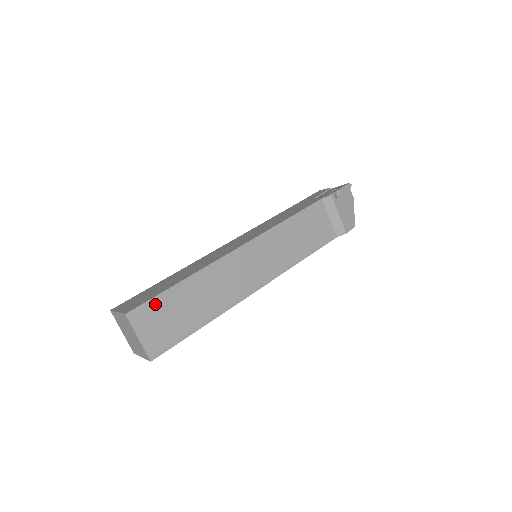
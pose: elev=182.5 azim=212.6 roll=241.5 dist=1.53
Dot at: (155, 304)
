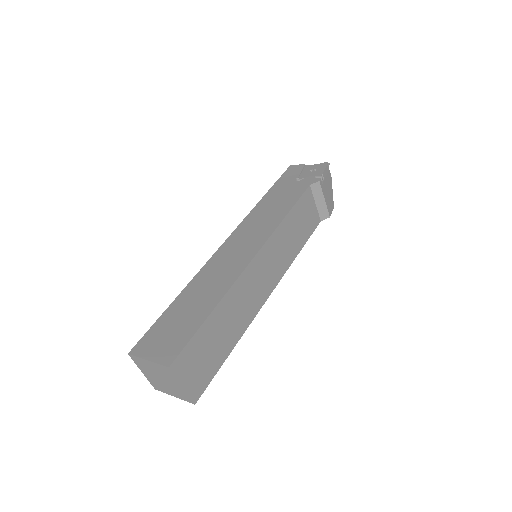
Dot at: (193, 345)
